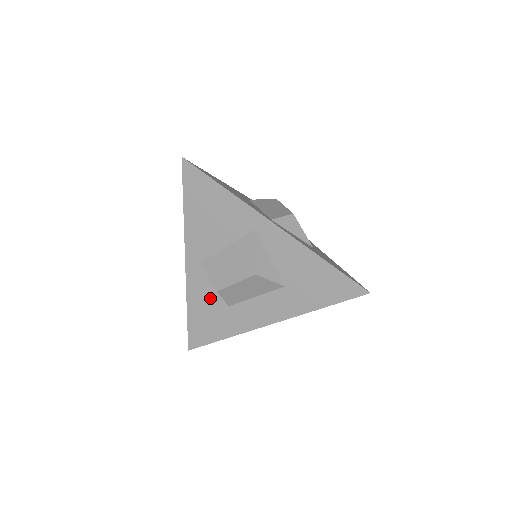
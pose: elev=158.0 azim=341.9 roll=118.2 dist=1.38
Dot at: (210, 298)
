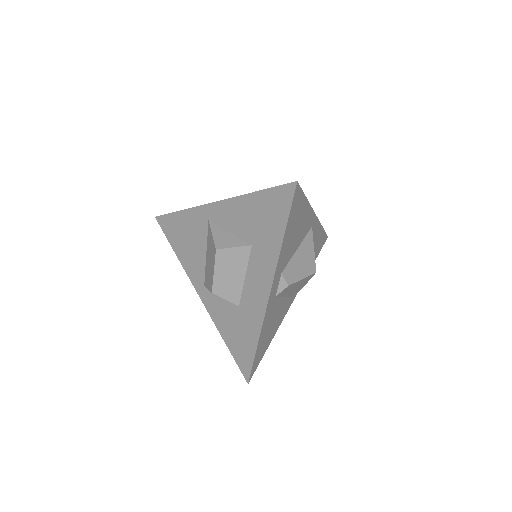
Dot at: (226, 311)
